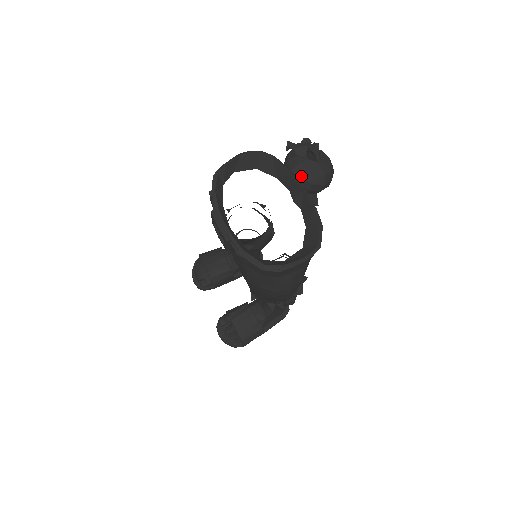
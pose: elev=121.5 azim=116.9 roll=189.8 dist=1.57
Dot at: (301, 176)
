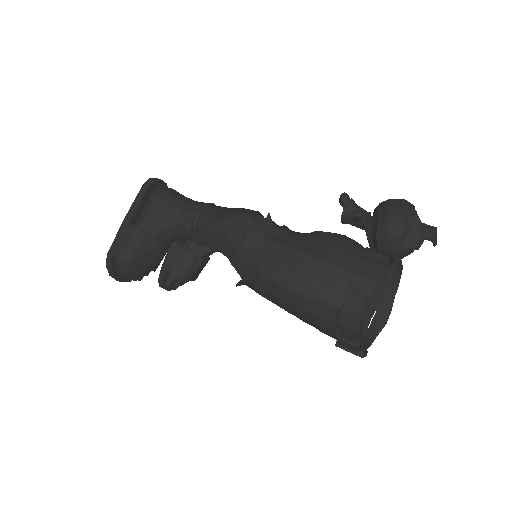
Dot at: occluded
